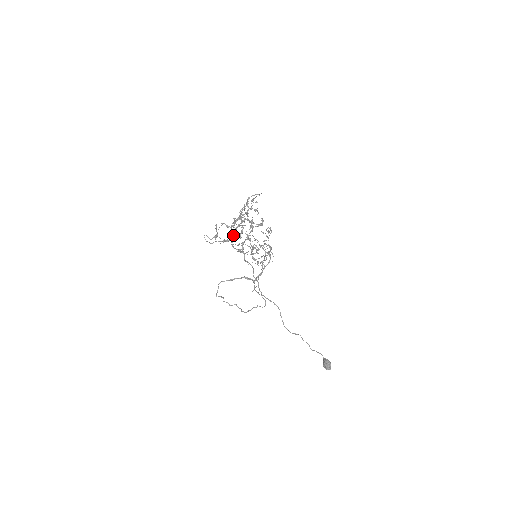
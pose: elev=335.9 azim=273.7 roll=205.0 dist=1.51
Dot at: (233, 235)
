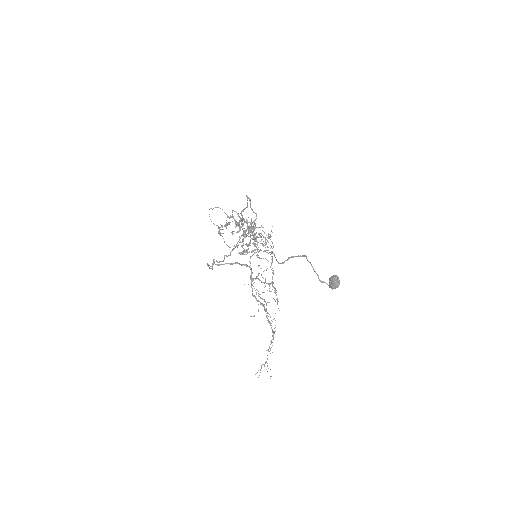
Dot at: (235, 220)
